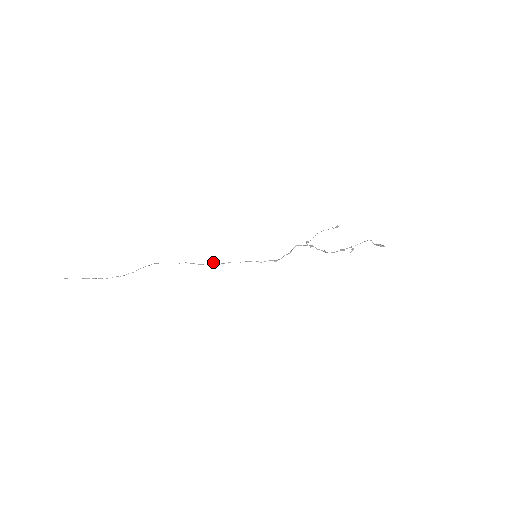
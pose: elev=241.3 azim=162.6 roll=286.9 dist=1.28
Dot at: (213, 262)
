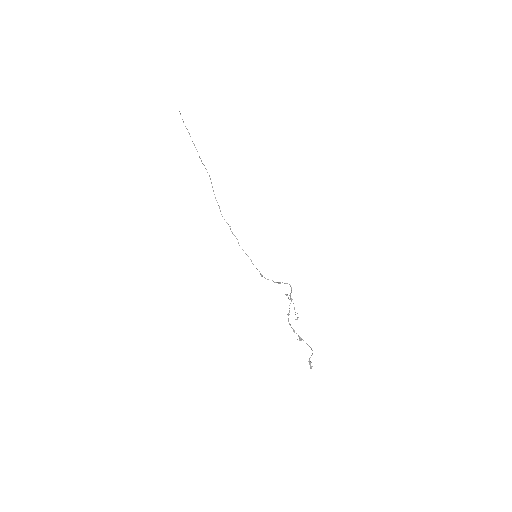
Dot at: occluded
